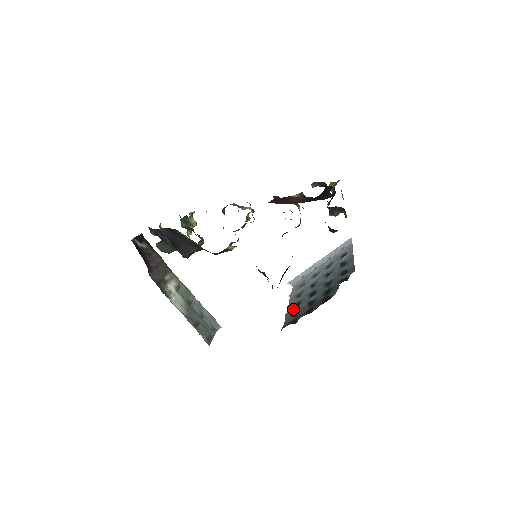
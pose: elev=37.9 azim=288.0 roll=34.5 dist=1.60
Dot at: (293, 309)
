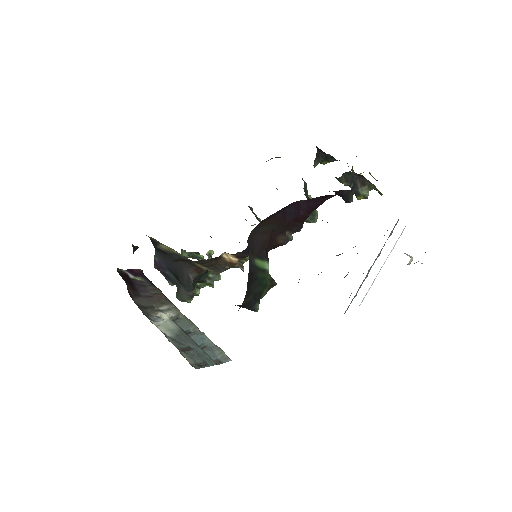
Dot at: occluded
